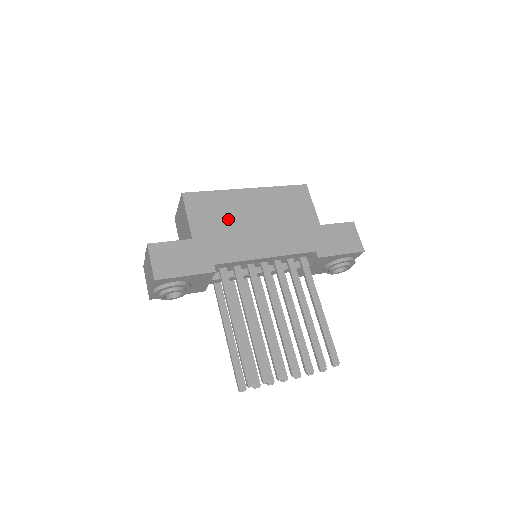
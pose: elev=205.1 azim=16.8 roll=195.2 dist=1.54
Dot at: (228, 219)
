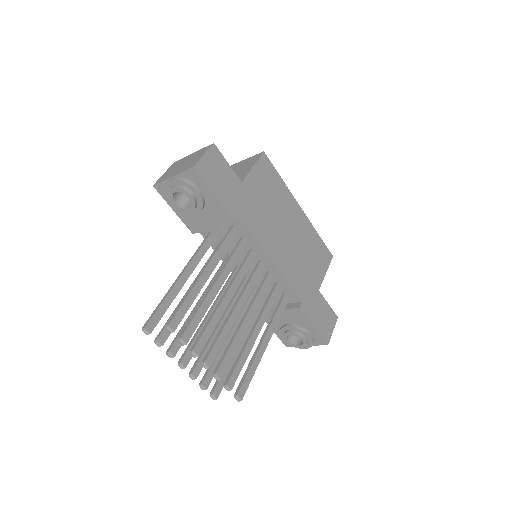
Dot at: (273, 205)
